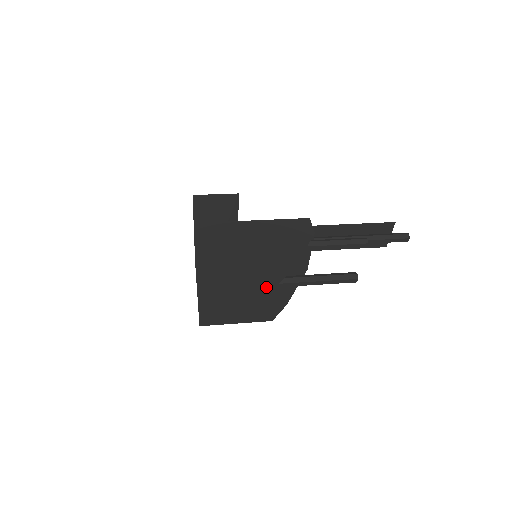
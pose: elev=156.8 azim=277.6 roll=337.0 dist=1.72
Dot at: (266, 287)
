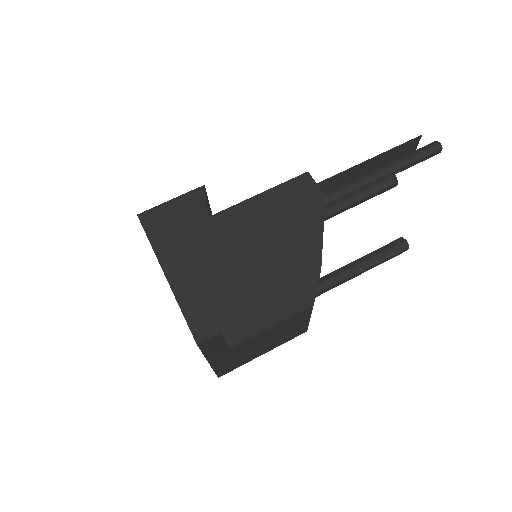
Dot at: (298, 314)
